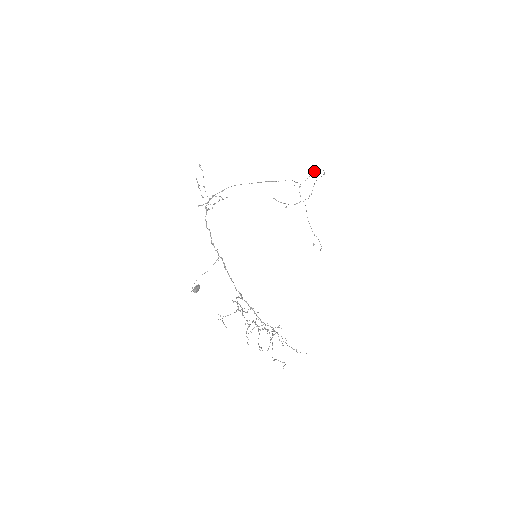
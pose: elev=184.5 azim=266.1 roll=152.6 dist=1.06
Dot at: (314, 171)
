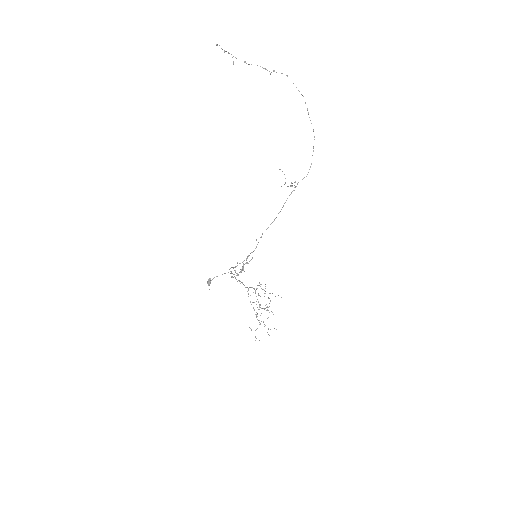
Dot at: occluded
